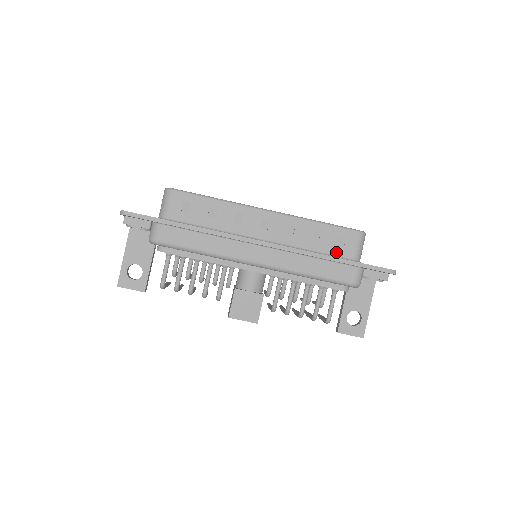
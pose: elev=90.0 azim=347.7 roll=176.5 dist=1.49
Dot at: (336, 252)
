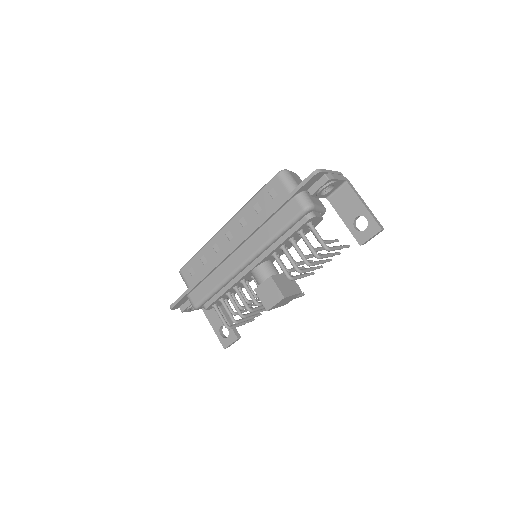
Dot at: (277, 203)
